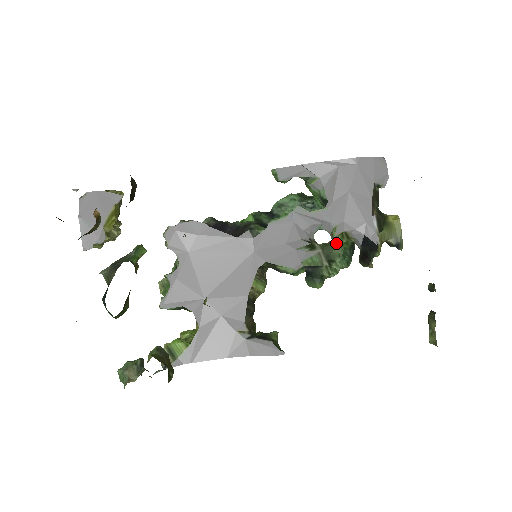
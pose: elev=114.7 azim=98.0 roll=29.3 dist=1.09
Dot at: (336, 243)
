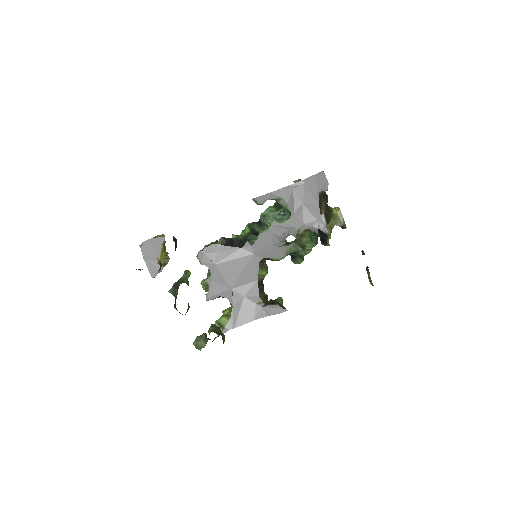
Dot at: (303, 236)
